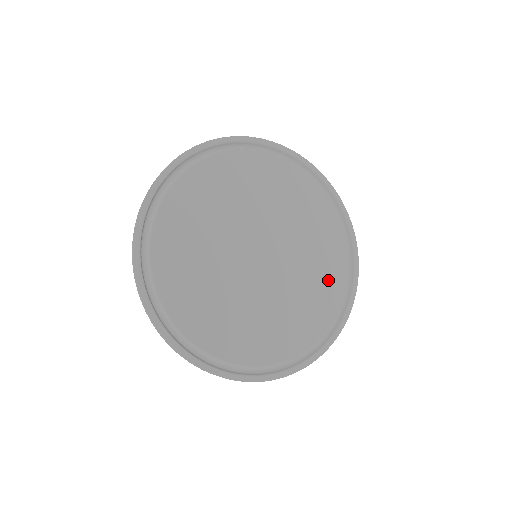
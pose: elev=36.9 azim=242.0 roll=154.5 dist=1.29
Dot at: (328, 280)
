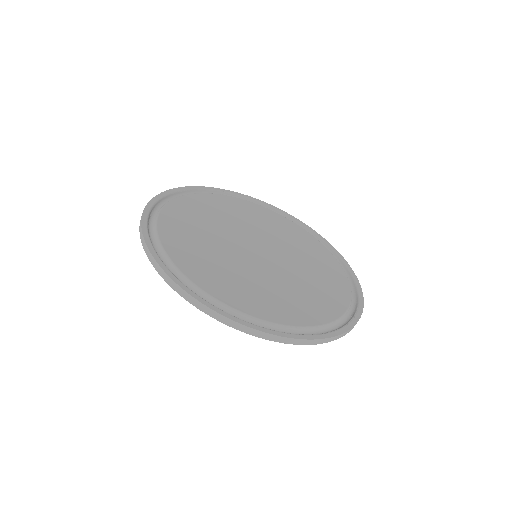
Dot at: (331, 283)
